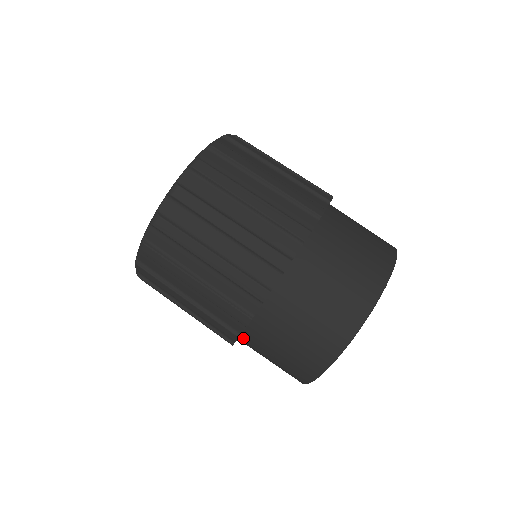
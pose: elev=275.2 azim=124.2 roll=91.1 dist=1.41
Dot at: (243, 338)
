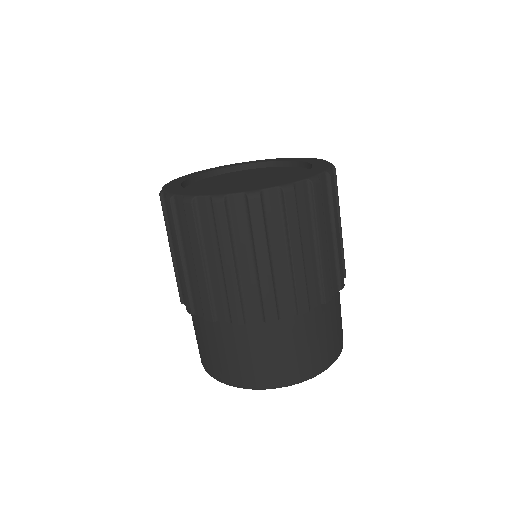
Dot at: occluded
